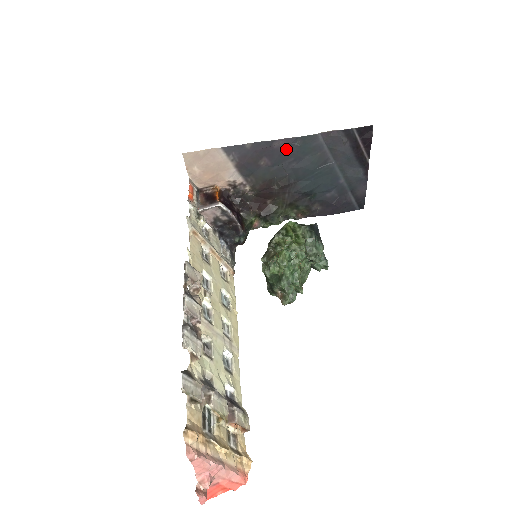
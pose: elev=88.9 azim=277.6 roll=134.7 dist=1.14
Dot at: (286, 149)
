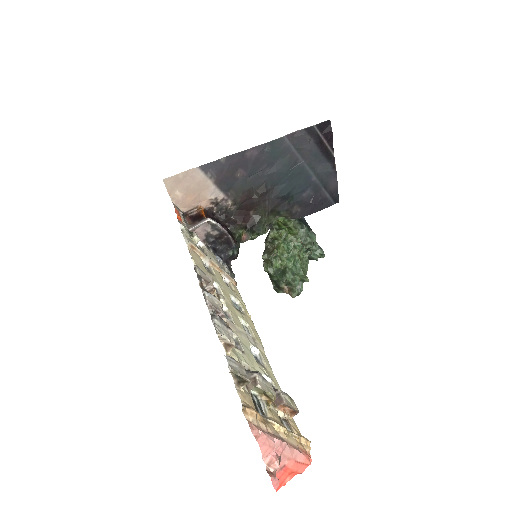
Dot at: (258, 157)
